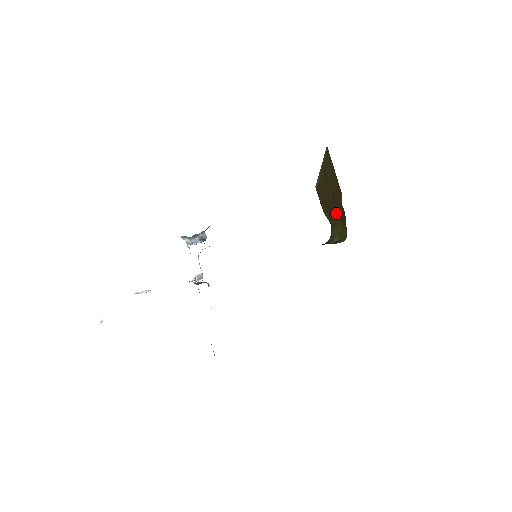
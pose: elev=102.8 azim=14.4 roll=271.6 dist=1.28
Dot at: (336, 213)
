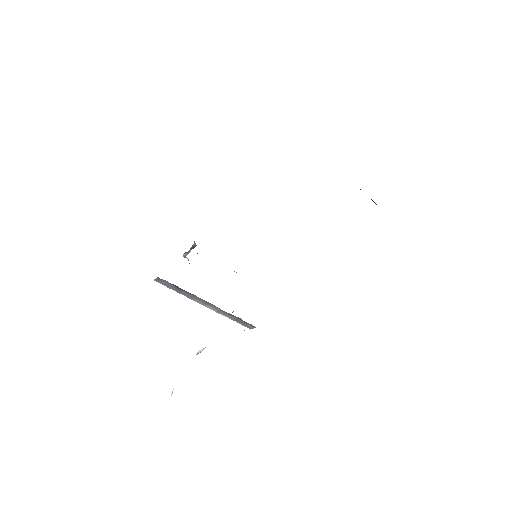
Dot at: occluded
